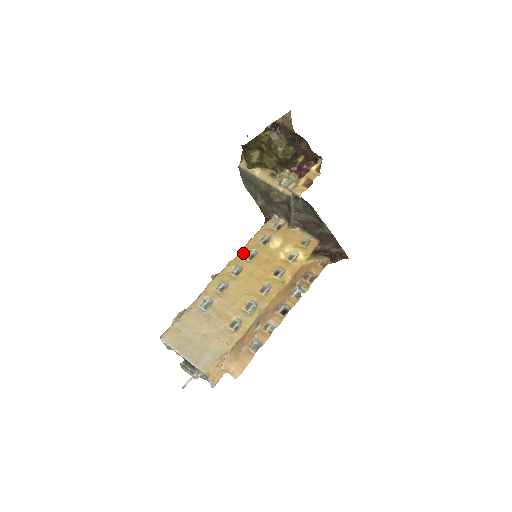
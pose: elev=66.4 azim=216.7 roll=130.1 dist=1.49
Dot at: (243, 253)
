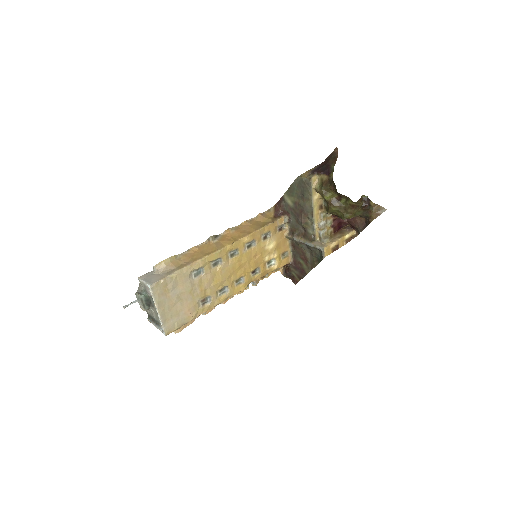
Dot at: (248, 240)
